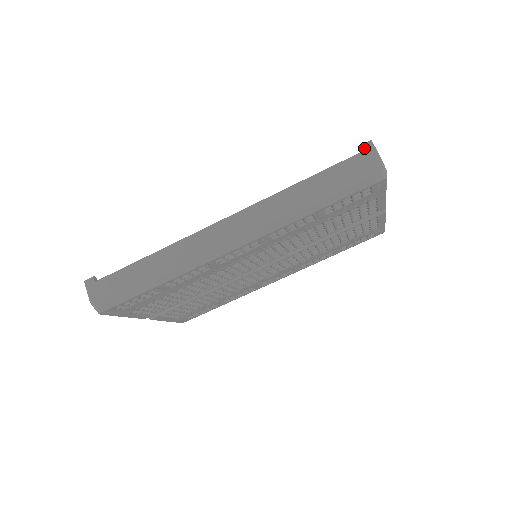
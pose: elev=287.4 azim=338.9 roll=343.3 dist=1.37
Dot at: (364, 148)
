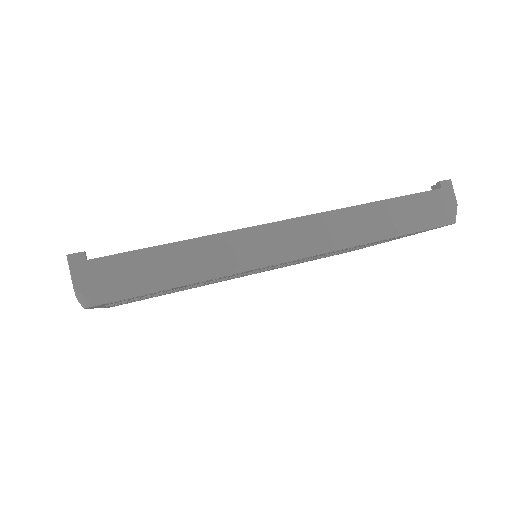
Dot at: (444, 185)
